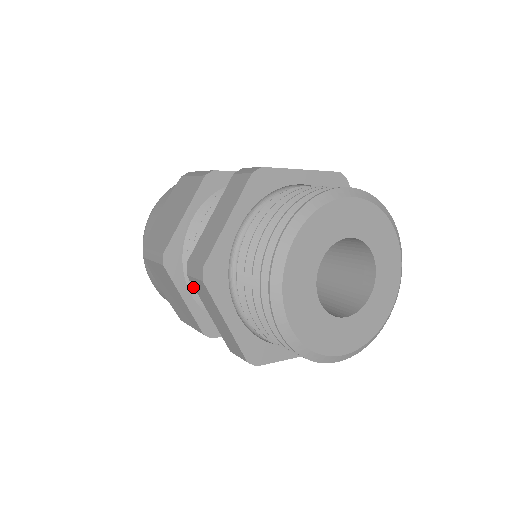
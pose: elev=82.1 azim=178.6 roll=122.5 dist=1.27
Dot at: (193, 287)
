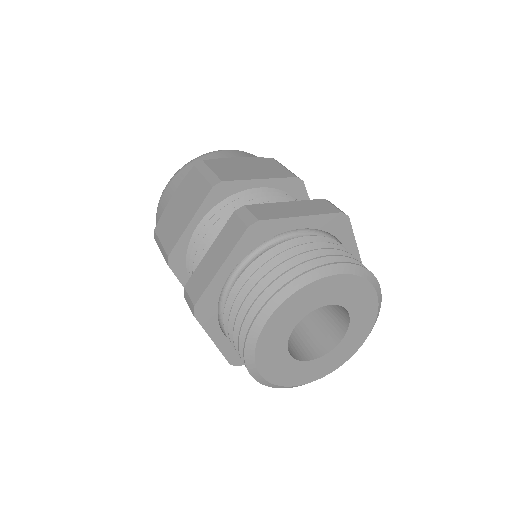
Dot at: occluded
